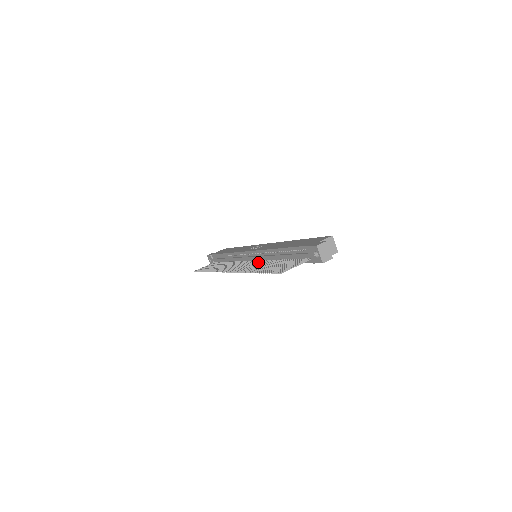
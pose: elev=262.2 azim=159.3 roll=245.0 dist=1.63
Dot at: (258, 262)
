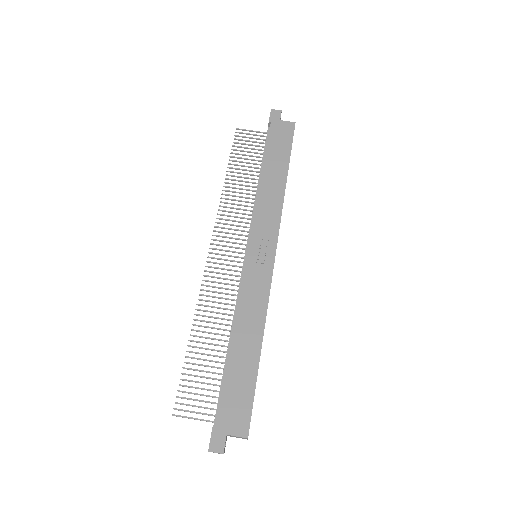
Dot at: (234, 290)
